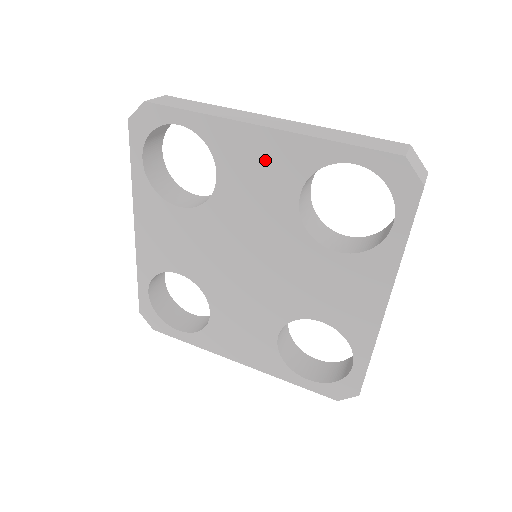
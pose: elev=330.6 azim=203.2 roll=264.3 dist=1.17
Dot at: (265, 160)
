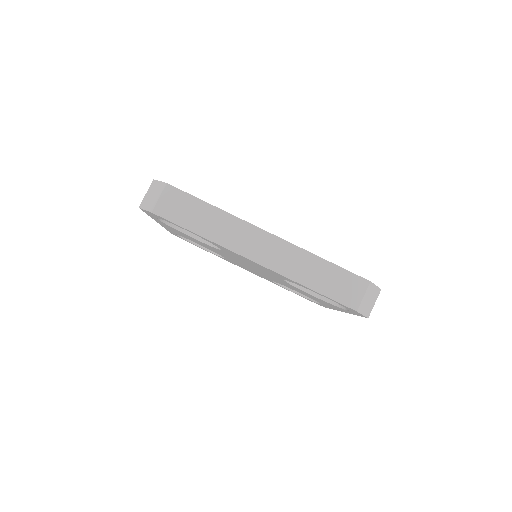
Dot at: occluded
